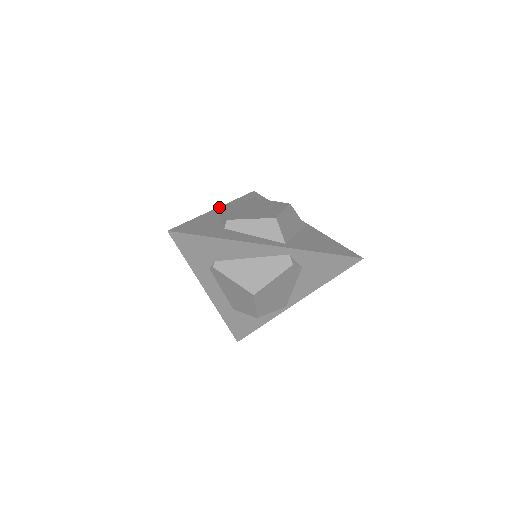
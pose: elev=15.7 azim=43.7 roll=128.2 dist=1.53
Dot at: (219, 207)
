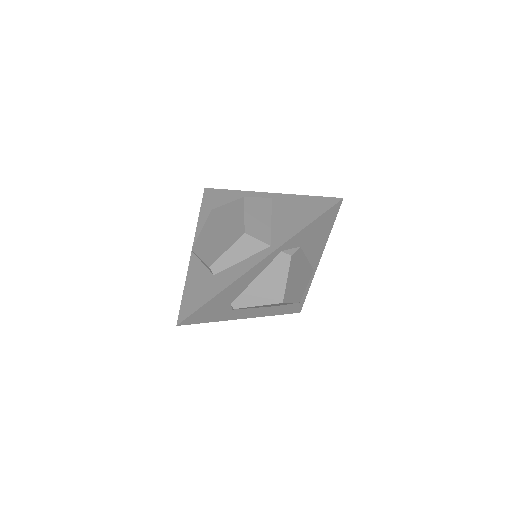
Dot at: (193, 250)
